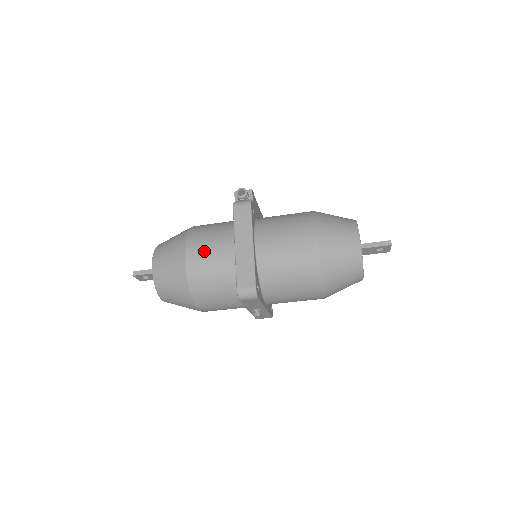
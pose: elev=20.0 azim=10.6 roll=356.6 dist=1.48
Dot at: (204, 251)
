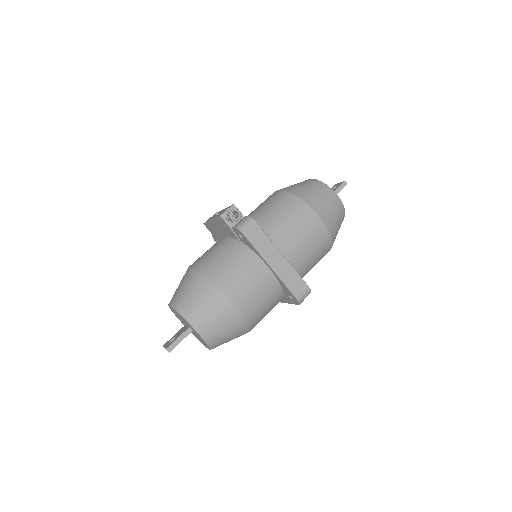
Dot at: (245, 288)
